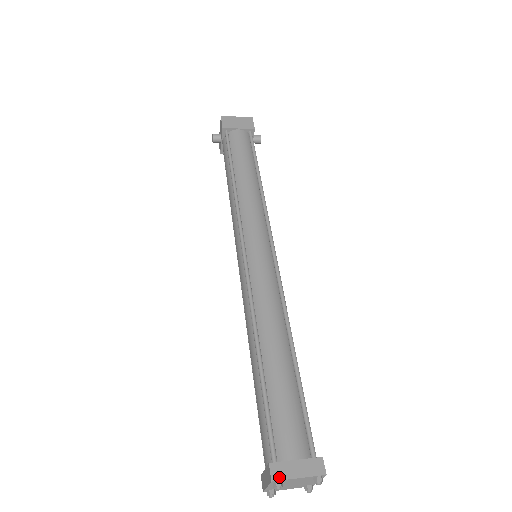
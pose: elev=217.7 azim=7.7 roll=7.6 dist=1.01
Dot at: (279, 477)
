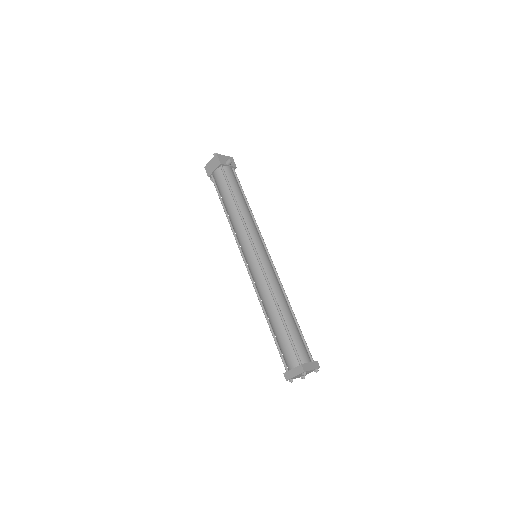
Dot at: (288, 378)
